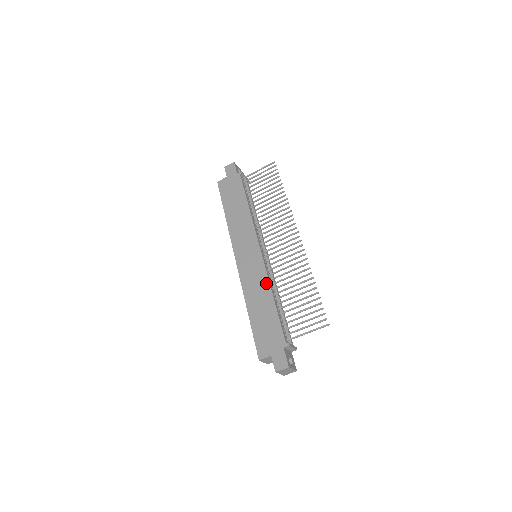
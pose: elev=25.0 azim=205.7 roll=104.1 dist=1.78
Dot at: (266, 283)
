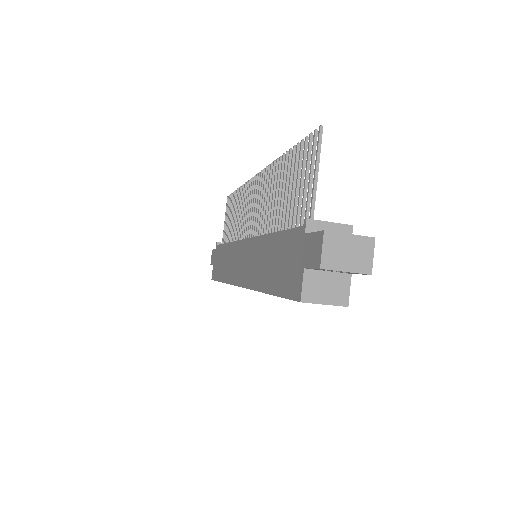
Dot at: (259, 242)
